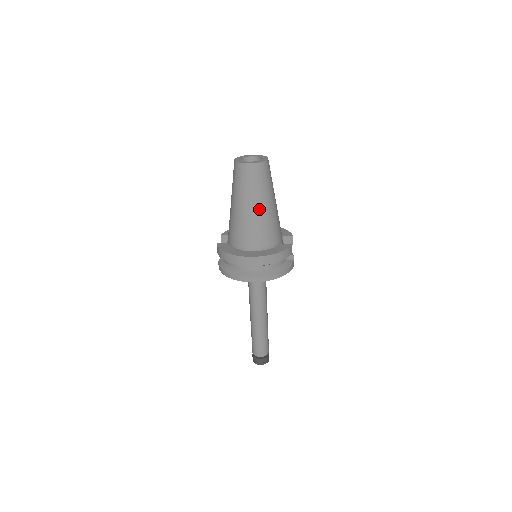
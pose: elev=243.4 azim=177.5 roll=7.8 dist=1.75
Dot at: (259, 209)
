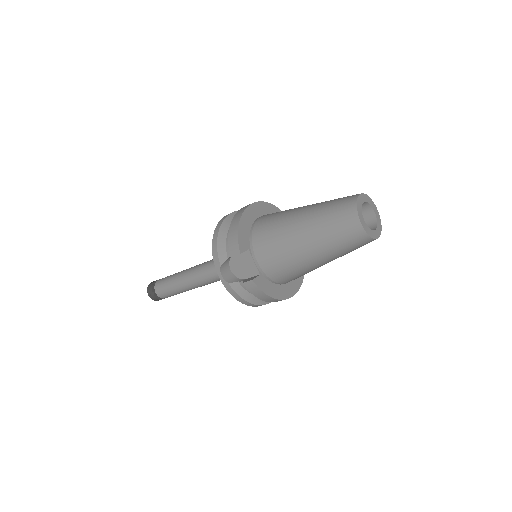
Dot at: occluded
